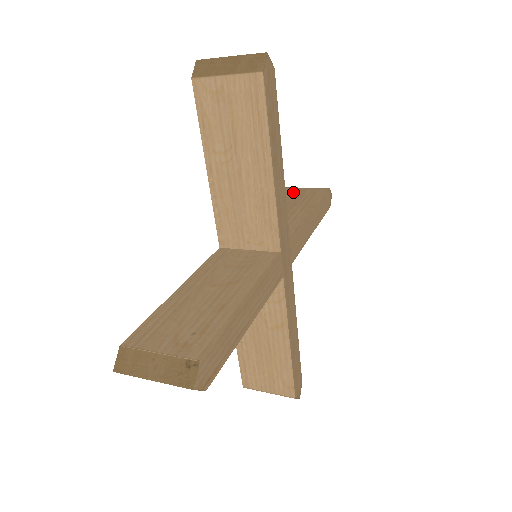
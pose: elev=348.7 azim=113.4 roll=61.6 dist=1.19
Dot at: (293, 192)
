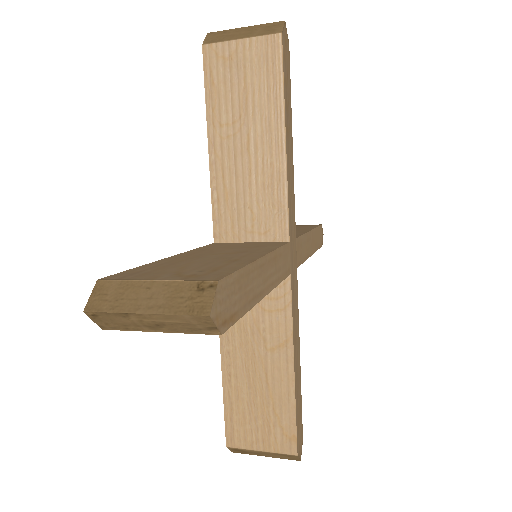
Dot at: occluded
